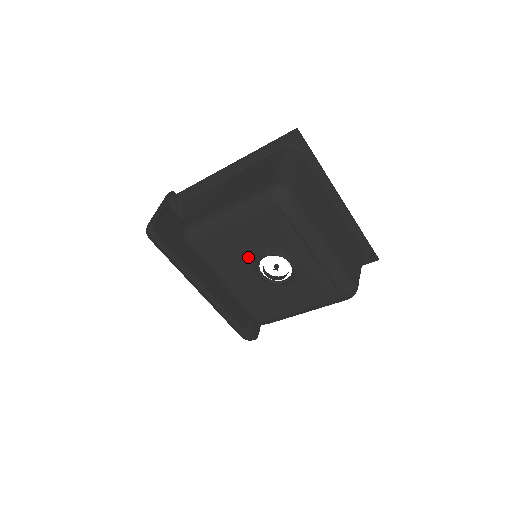
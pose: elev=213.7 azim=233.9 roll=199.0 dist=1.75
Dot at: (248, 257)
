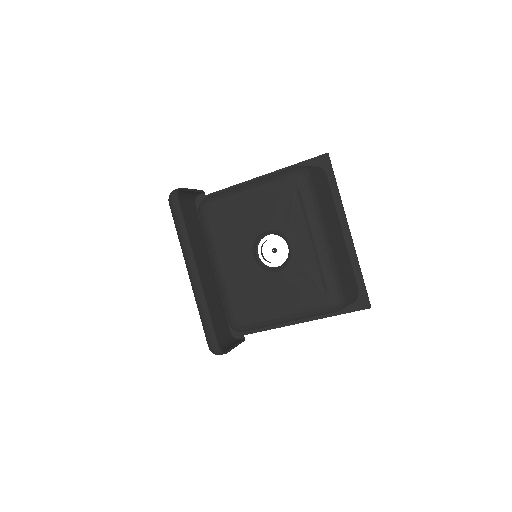
Dot at: (251, 233)
